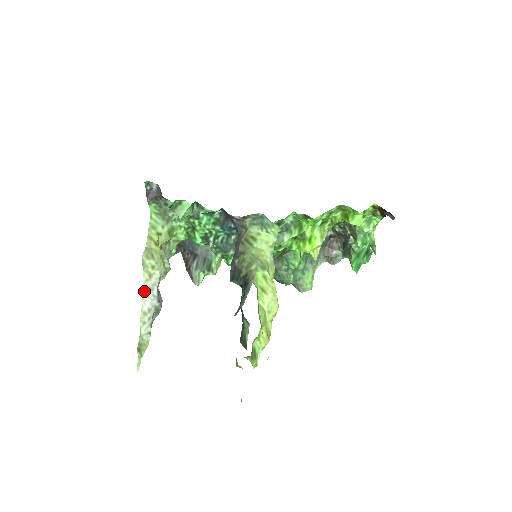
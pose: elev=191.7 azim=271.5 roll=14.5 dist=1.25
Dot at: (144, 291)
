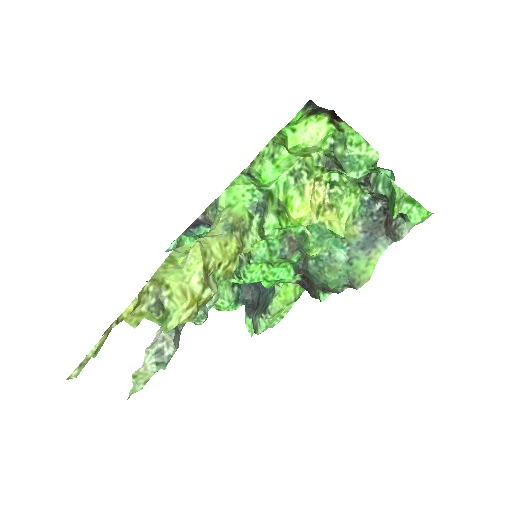
Dot at: (161, 328)
